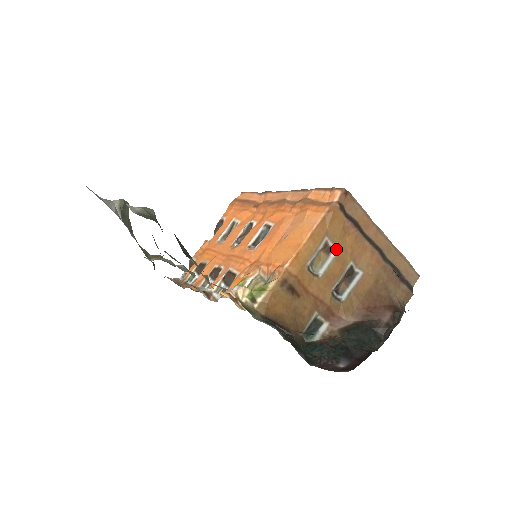
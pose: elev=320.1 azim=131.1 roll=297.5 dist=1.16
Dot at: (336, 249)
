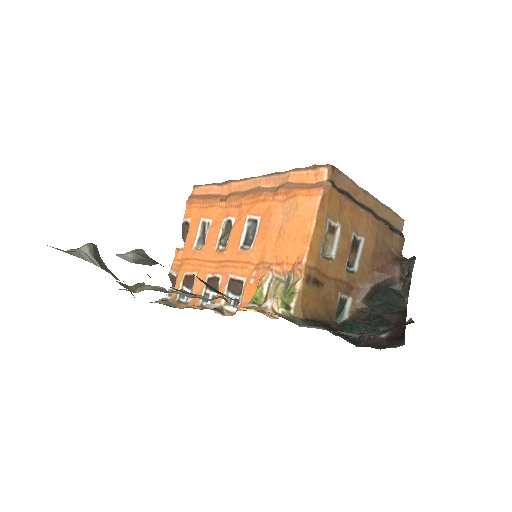
Dot at: (339, 226)
